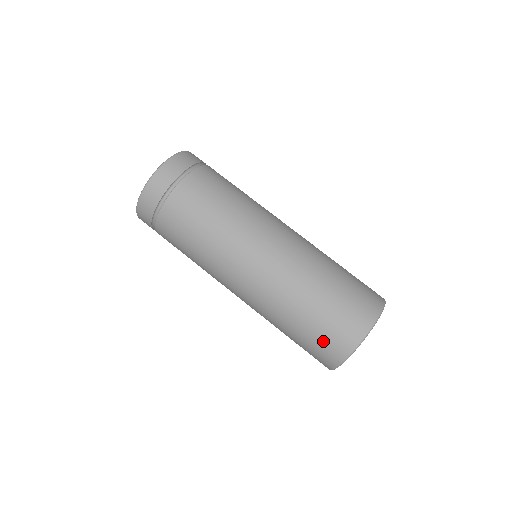
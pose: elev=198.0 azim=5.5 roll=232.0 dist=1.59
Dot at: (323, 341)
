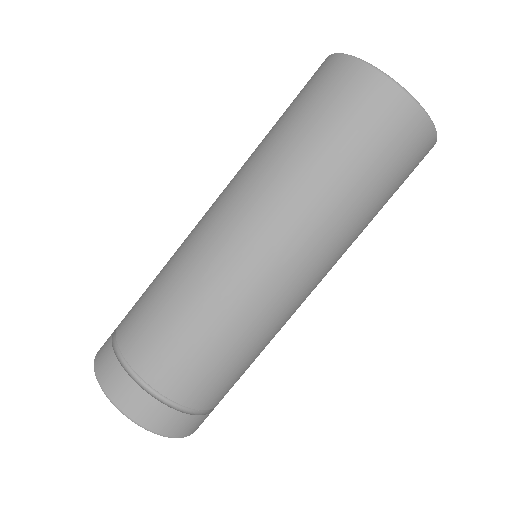
Dot at: (336, 101)
